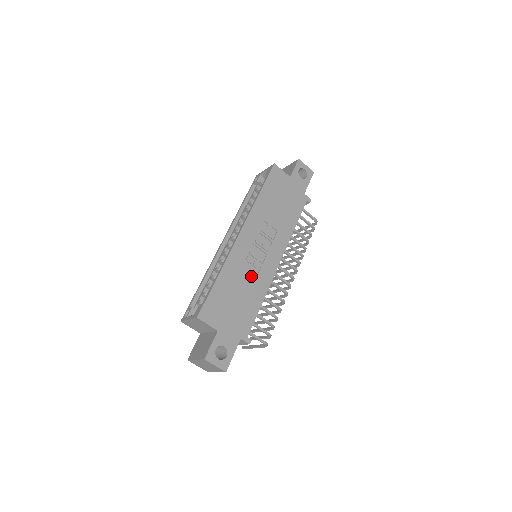
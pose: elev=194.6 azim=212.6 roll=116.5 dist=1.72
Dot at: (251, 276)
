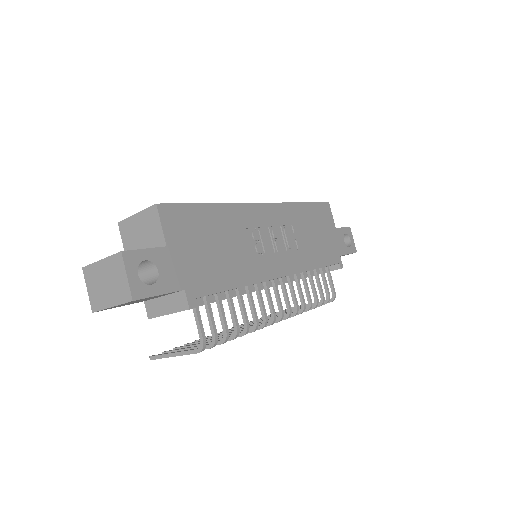
Dot at: (246, 249)
